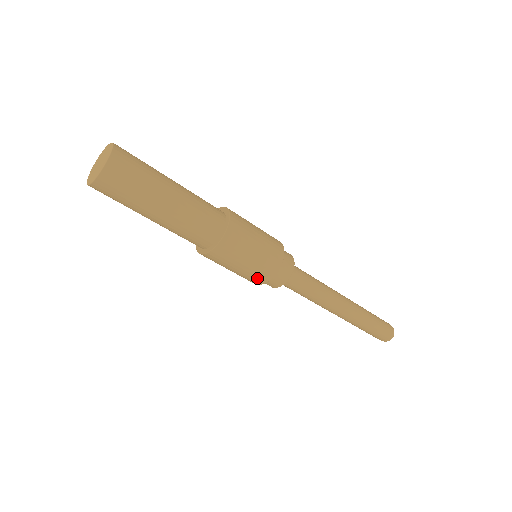
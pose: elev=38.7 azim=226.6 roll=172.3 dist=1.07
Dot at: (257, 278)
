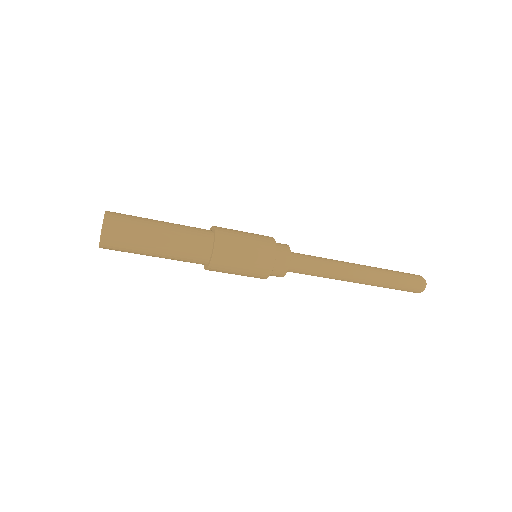
Dot at: (258, 276)
